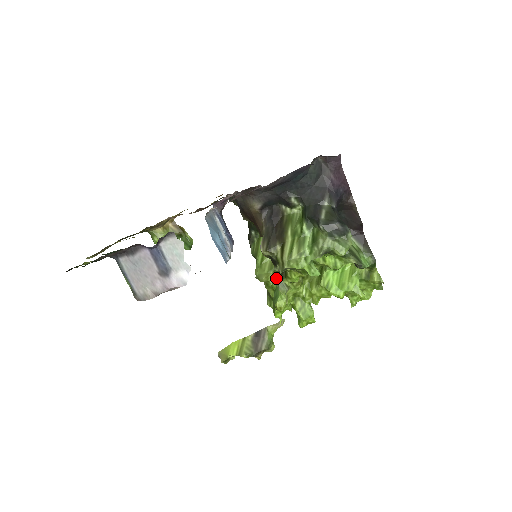
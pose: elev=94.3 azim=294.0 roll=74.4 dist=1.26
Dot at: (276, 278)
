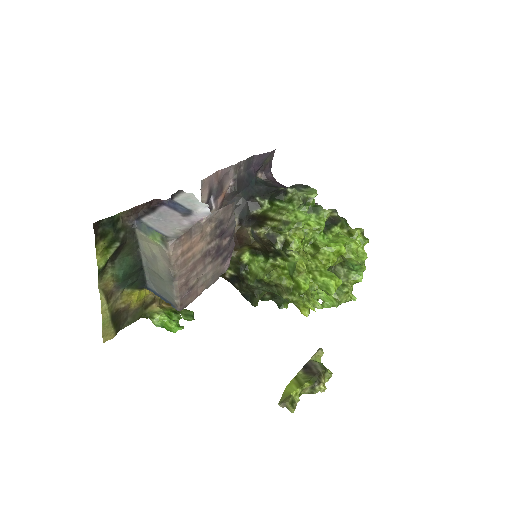
Dot at: (284, 268)
